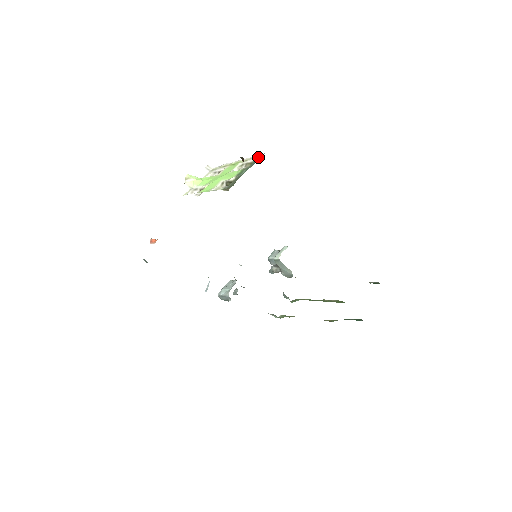
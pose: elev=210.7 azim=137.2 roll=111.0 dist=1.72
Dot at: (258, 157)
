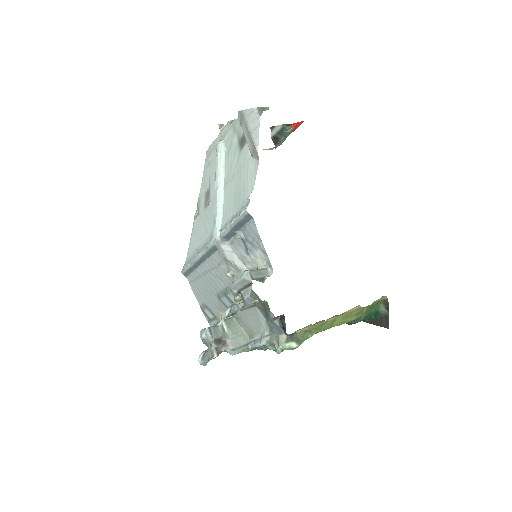
Dot at: occluded
